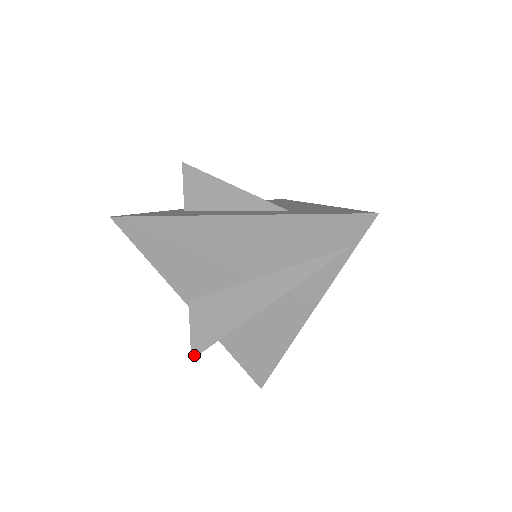
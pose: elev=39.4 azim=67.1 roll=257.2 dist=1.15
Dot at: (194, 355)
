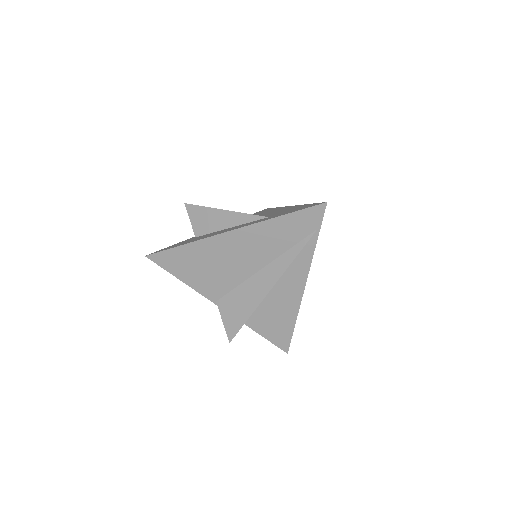
Dot at: (230, 339)
